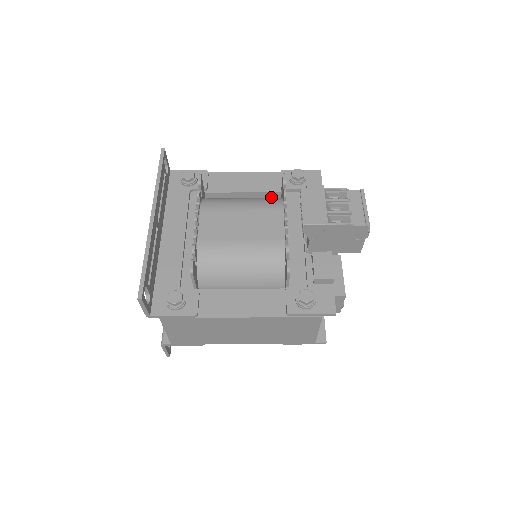
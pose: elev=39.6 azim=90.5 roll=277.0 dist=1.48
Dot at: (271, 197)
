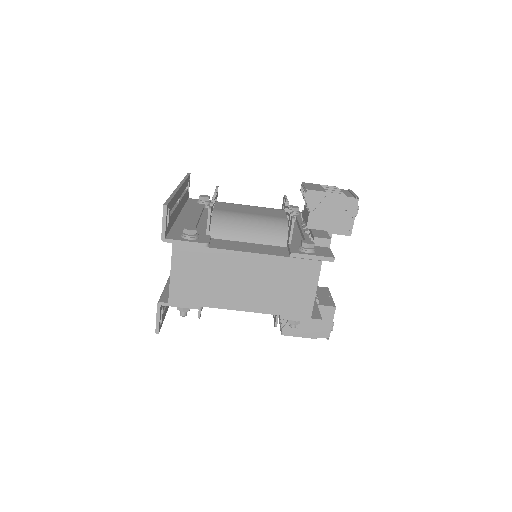
Dot at: occluded
